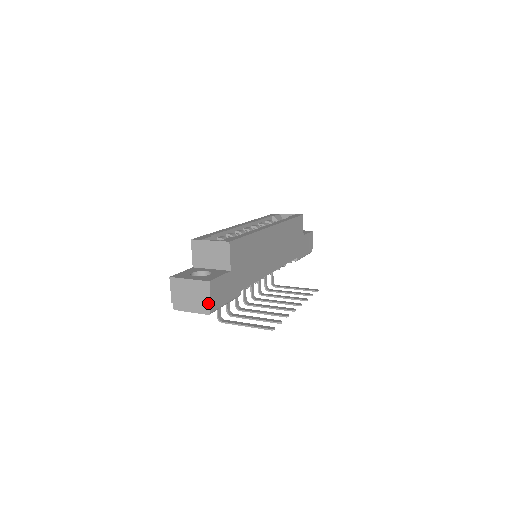
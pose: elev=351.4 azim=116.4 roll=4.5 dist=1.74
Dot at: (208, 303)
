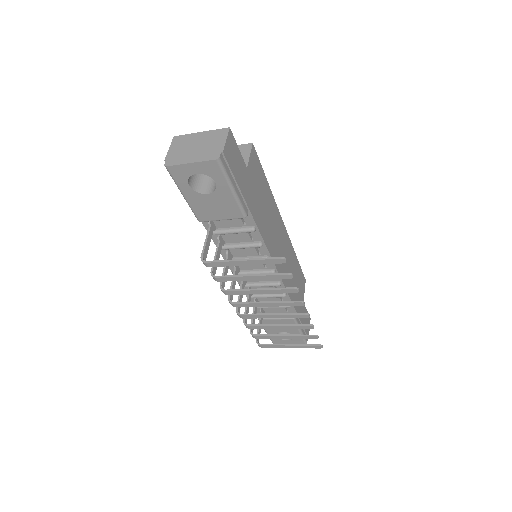
Dot at: (220, 147)
